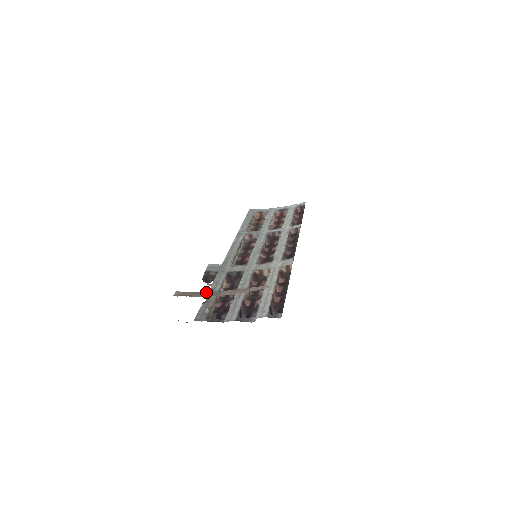
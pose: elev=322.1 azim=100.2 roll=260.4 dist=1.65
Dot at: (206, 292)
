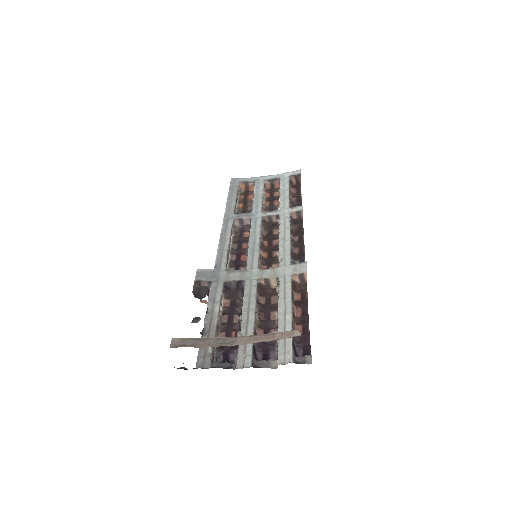
Dot at: (214, 339)
